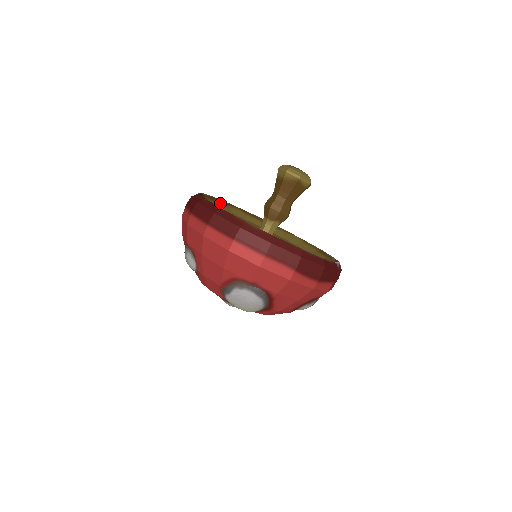
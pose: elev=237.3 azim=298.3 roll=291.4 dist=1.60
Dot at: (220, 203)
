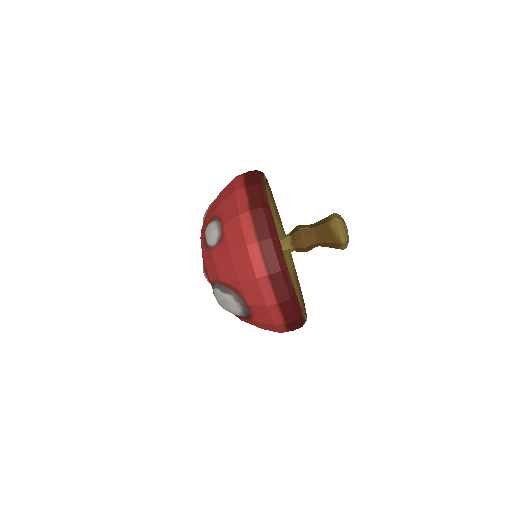
Dot at: occluded
